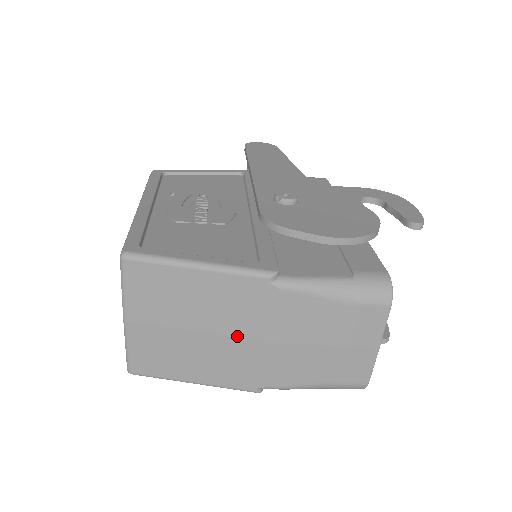
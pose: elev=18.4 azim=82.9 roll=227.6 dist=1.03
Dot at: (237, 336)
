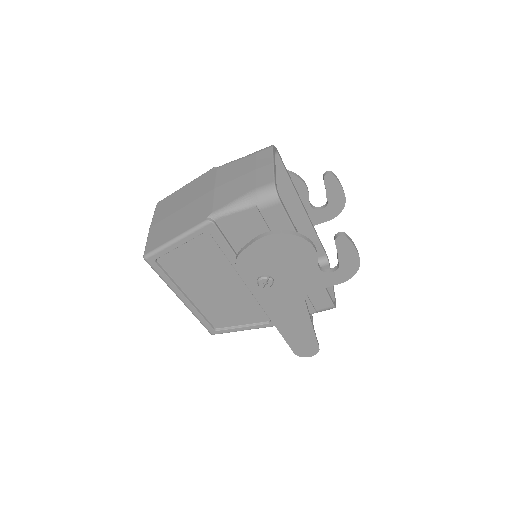
Dot at: (198, 198)
